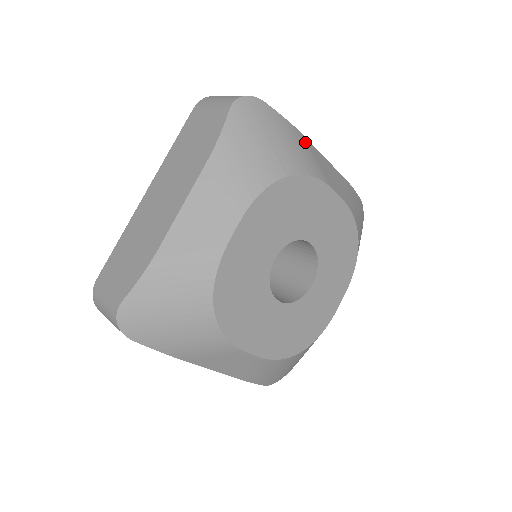
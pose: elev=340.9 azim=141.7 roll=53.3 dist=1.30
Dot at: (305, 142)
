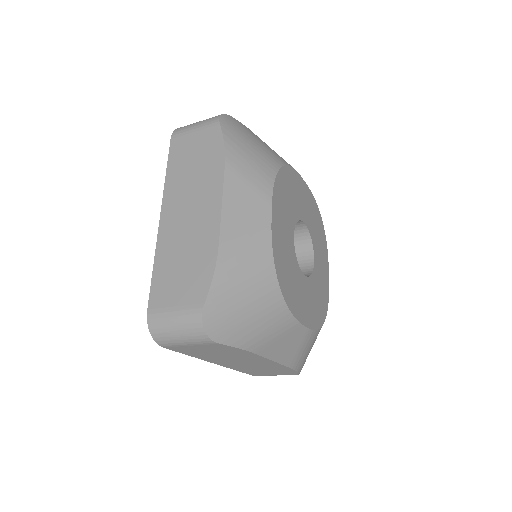
Dot at: occluded
